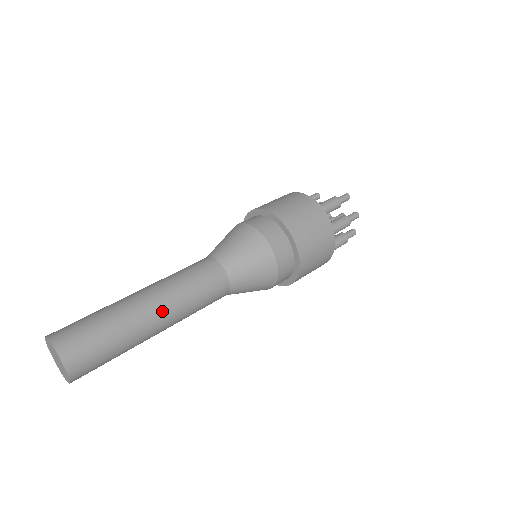
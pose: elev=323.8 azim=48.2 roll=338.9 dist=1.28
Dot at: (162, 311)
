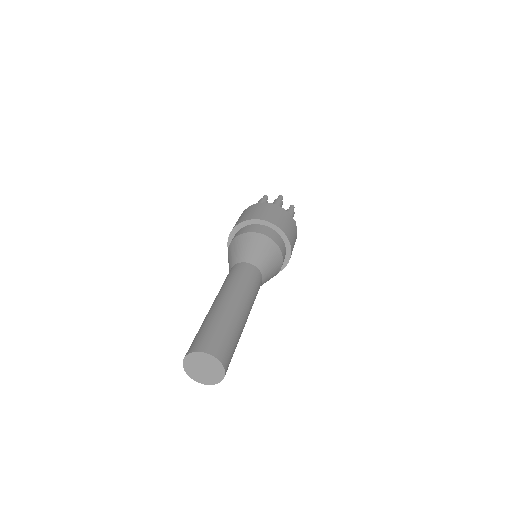
Dot at: (231, 298)
